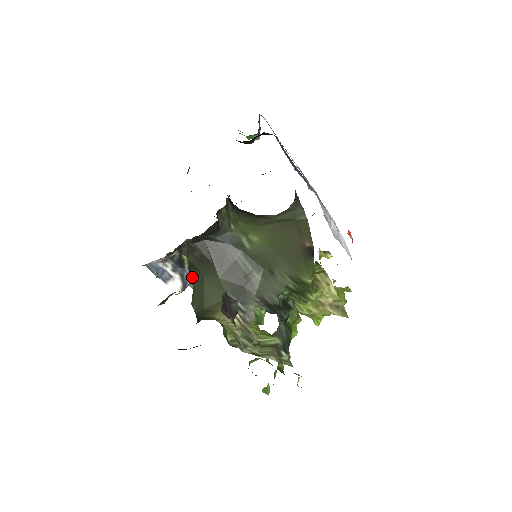
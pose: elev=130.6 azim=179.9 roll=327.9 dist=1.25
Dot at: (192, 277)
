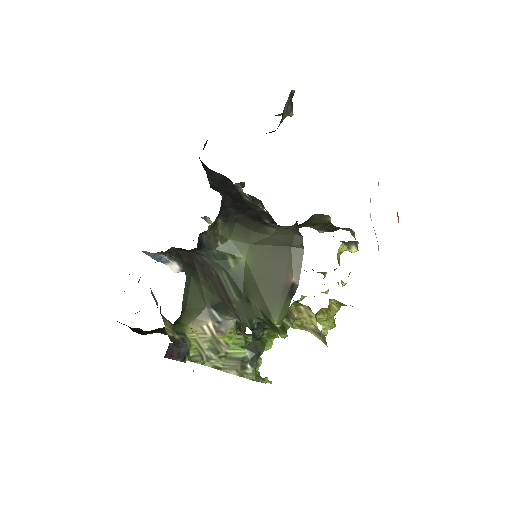
Dot at: (184, 271)
